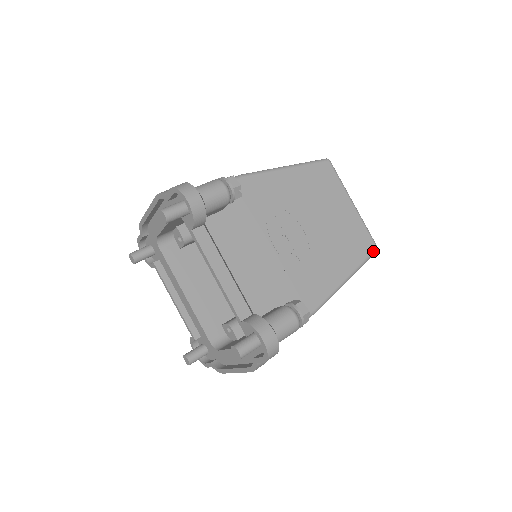
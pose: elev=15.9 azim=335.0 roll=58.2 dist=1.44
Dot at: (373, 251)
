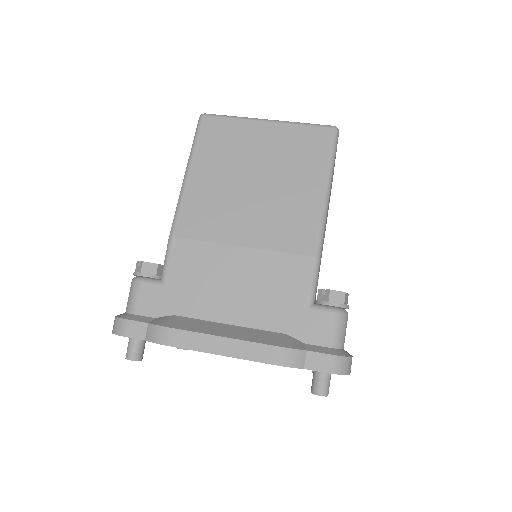
Dot at: (332, 181)
